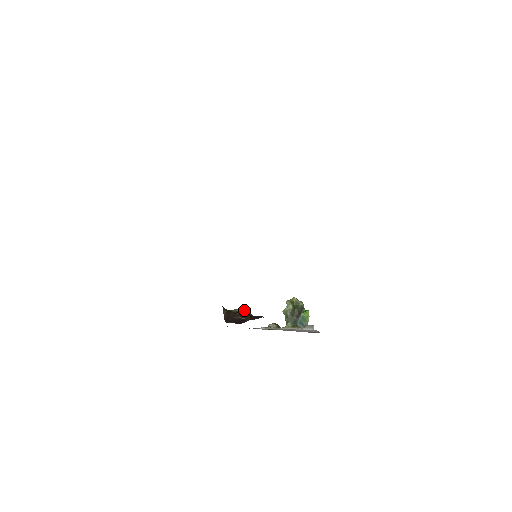
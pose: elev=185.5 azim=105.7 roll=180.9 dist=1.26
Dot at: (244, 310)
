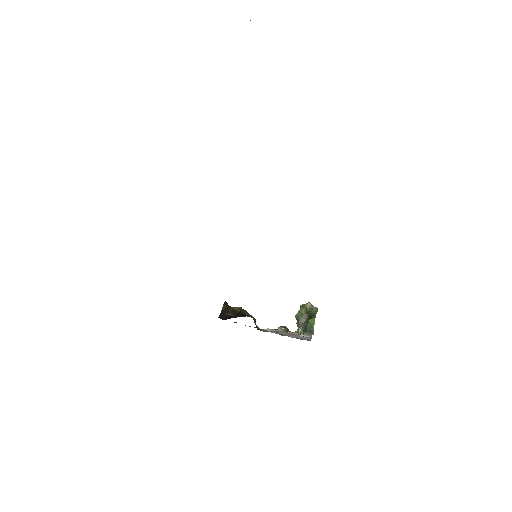
Dot at: (239, 308)
